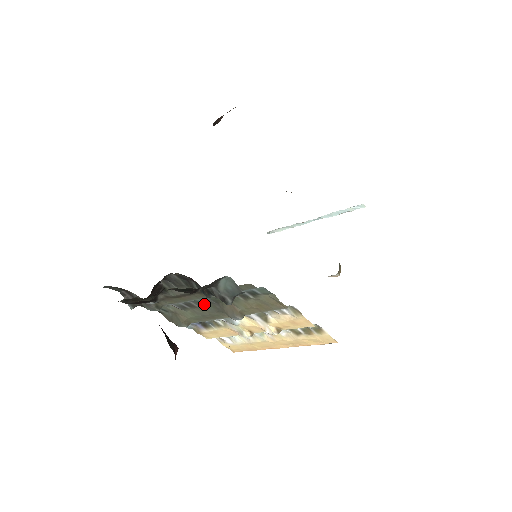
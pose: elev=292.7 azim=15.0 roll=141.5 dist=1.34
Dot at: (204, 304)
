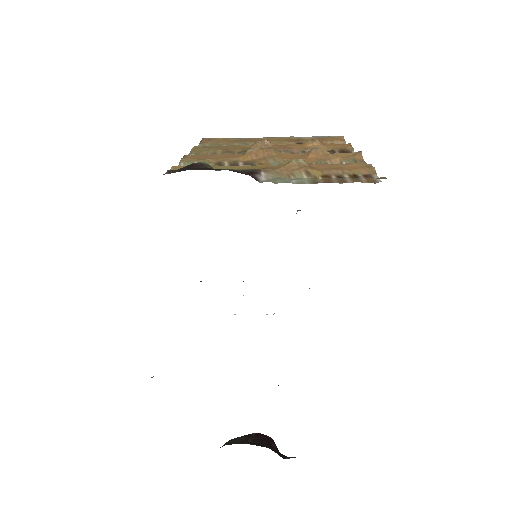
Dot at: occluded
